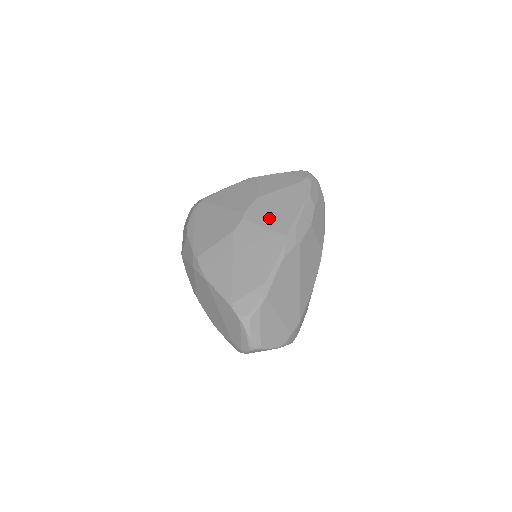
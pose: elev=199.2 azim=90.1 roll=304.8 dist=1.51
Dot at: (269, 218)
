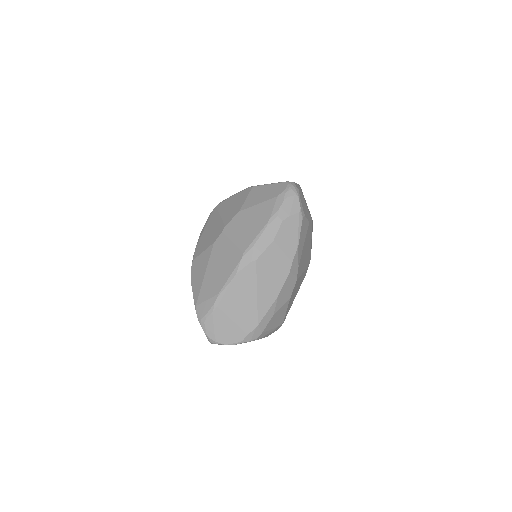
Dot at: (239, 233)
